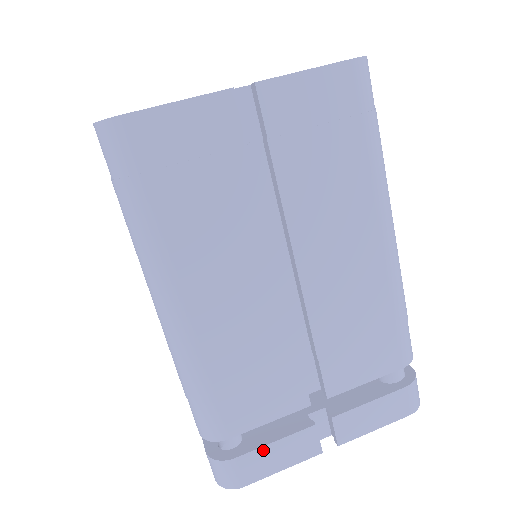
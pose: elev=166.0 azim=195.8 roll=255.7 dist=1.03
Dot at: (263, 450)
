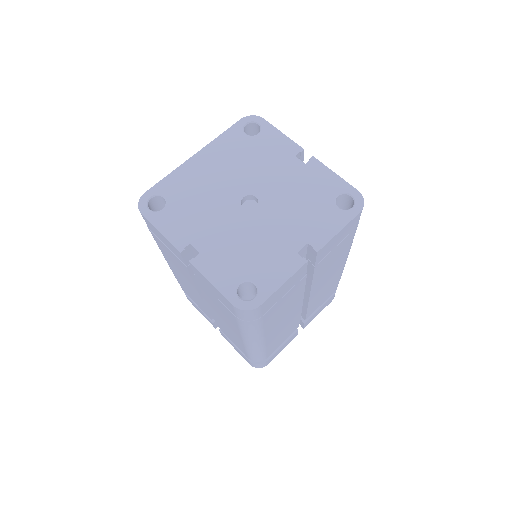
Dot at: occluded
